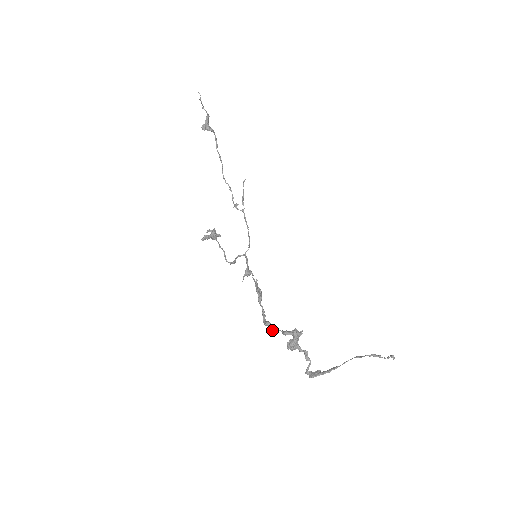
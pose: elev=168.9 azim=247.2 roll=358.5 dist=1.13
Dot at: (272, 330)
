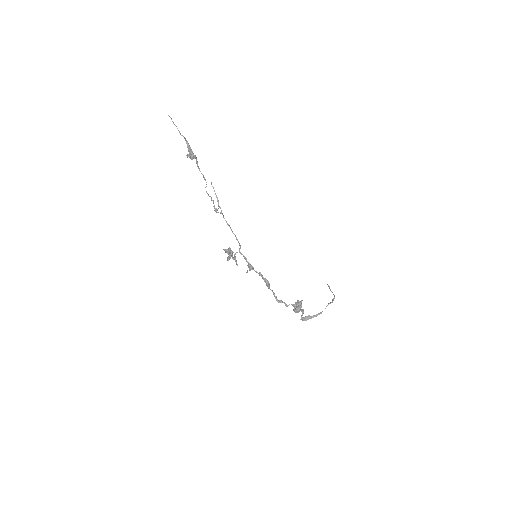
Dot at: (286, 306)
